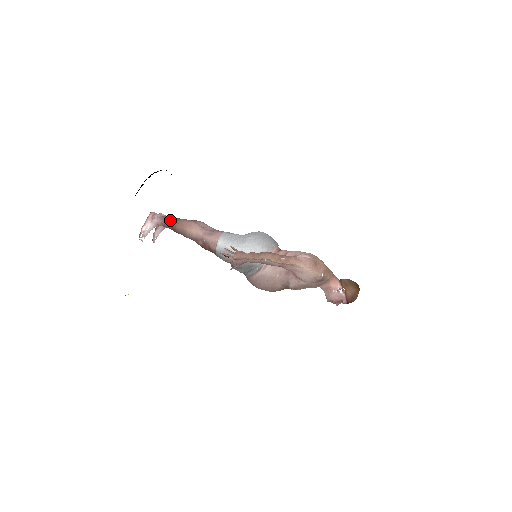
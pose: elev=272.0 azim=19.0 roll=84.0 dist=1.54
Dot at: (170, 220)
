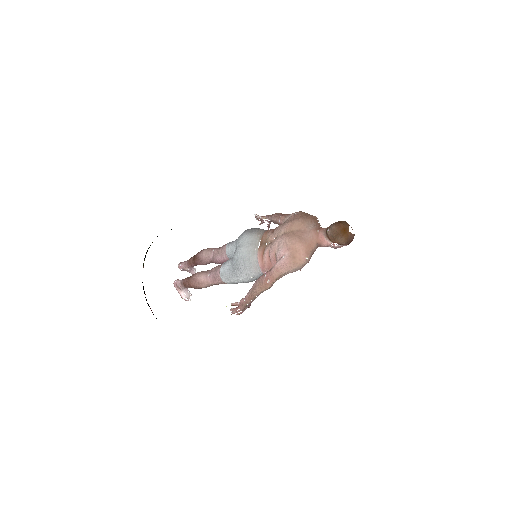
Dot at: (187, 286)
